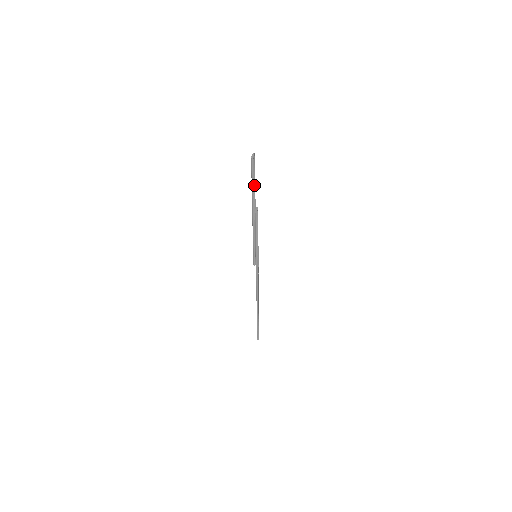
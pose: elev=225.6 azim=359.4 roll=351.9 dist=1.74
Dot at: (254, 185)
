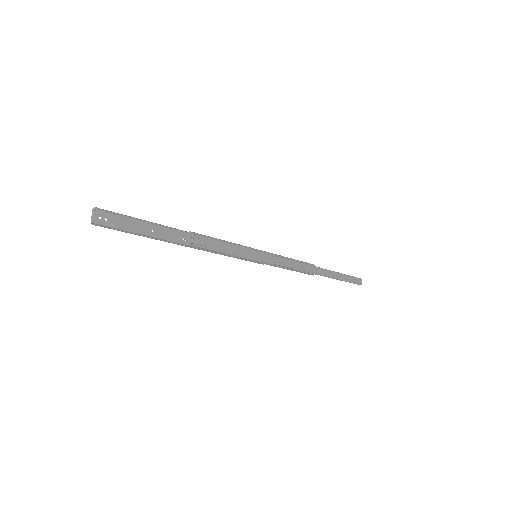
Dot at: (151, 222)
